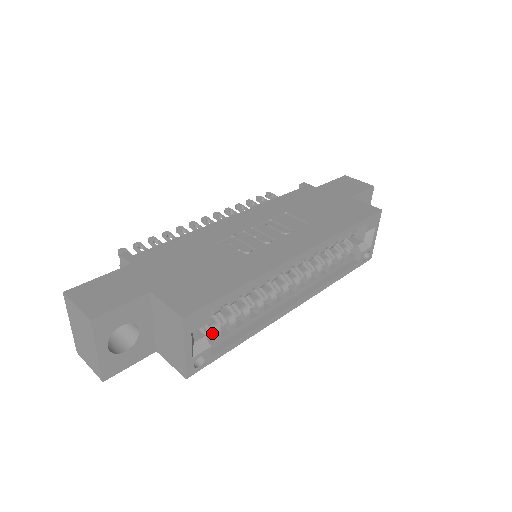
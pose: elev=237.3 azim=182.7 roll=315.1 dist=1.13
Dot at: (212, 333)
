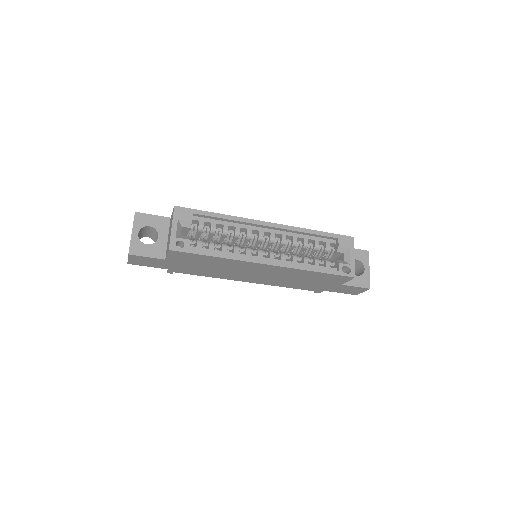
Dot at: (196, 243)
